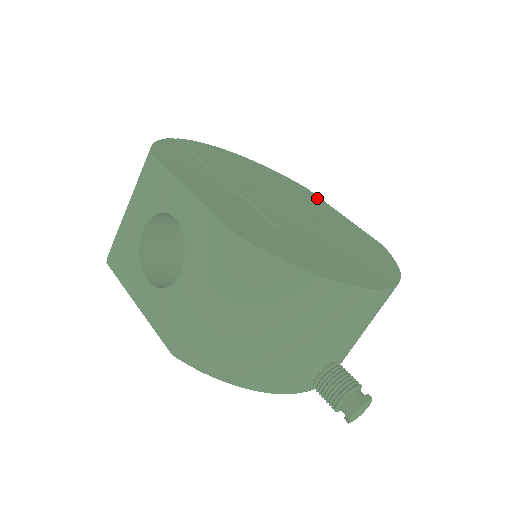
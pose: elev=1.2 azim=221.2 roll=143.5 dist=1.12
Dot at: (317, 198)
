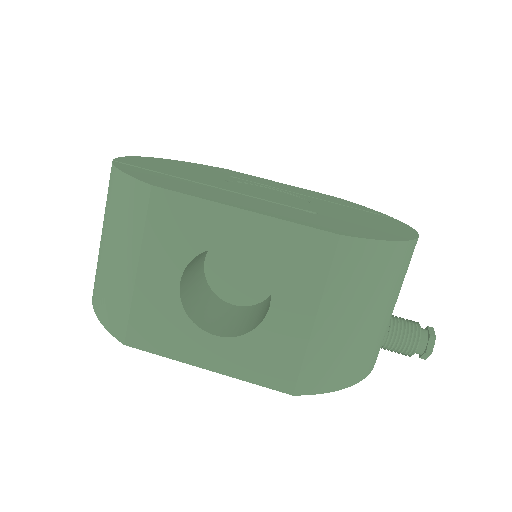
Dot at: (249, 175)
